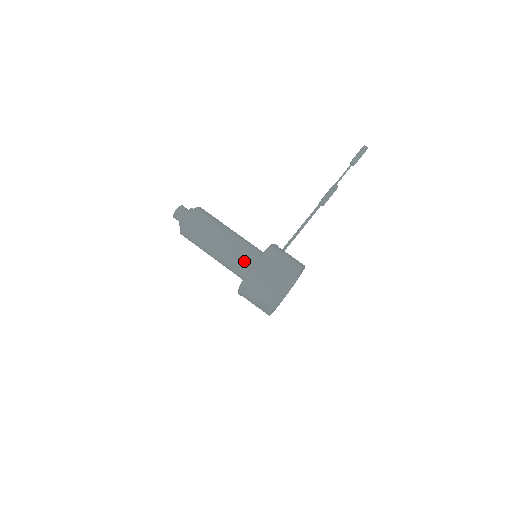
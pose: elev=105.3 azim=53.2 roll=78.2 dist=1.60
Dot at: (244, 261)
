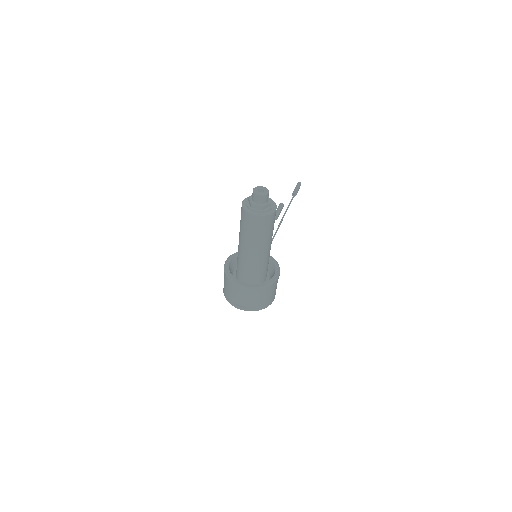
Dot at: (264, 268)
